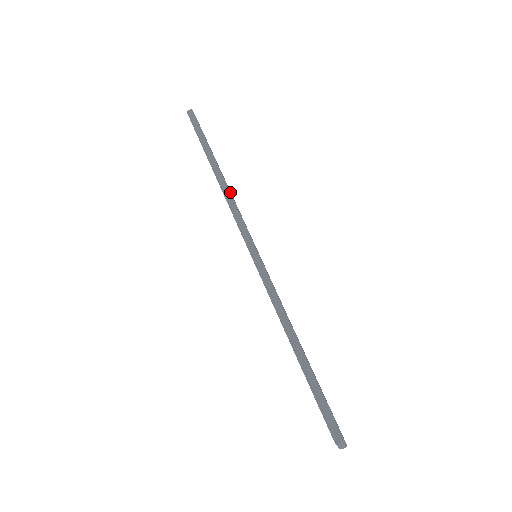
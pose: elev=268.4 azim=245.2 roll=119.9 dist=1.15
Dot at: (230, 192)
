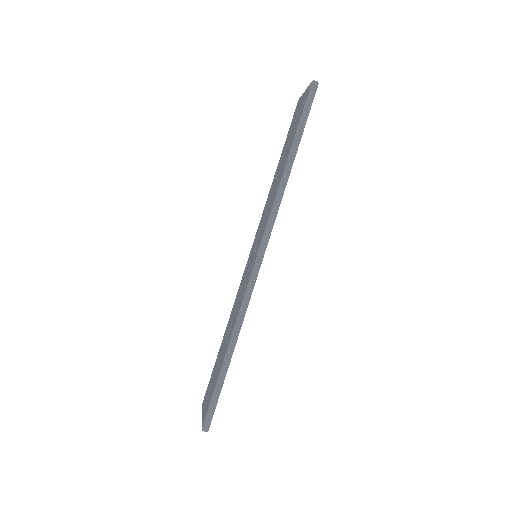
Dot at: (280, 203)
